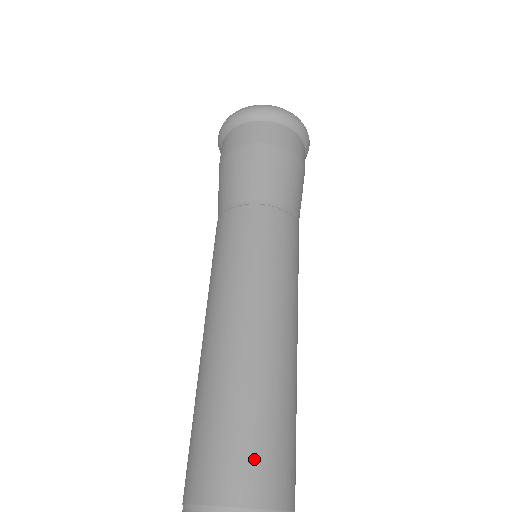
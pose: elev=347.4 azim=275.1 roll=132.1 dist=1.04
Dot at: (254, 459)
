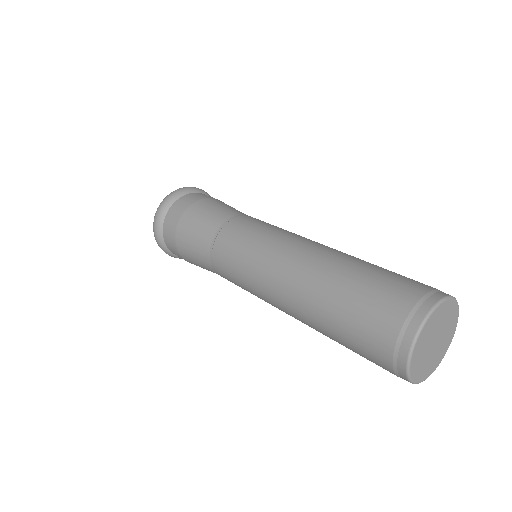
Dot at: occluded
